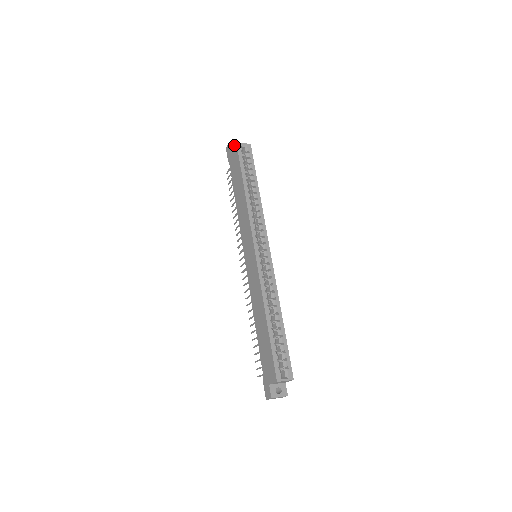
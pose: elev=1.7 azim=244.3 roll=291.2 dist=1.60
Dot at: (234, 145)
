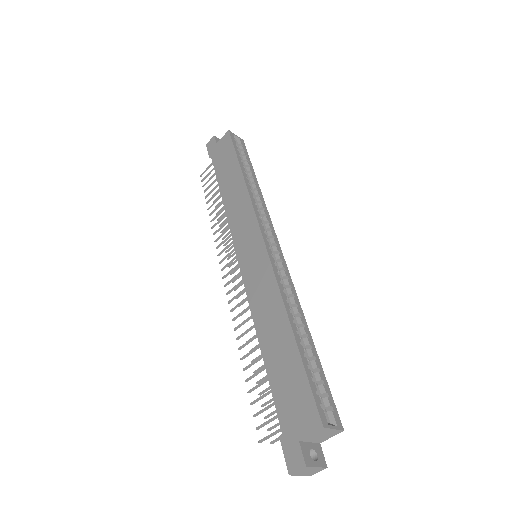
Dot at: occluded
